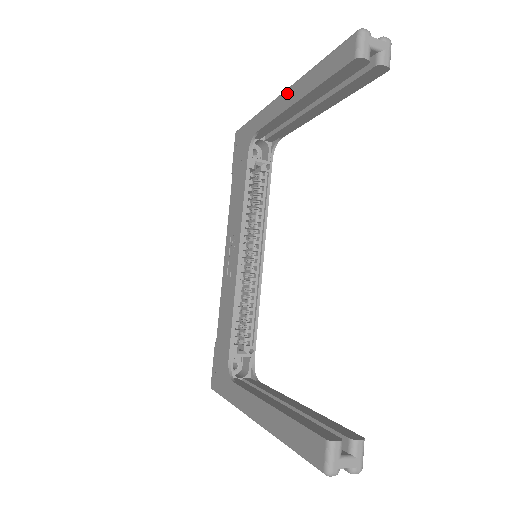
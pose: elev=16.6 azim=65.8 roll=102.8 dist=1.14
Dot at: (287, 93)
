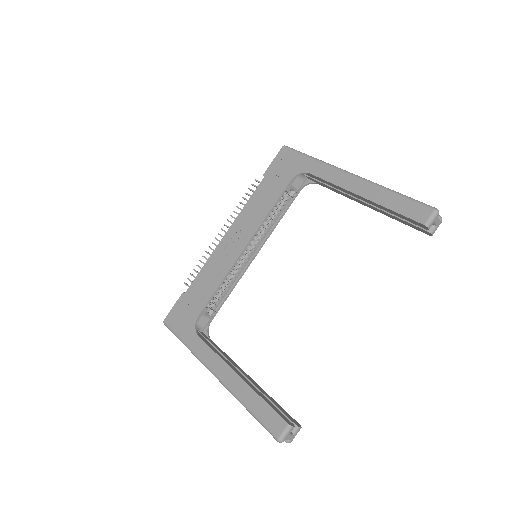
Dot at: (356, 180)
